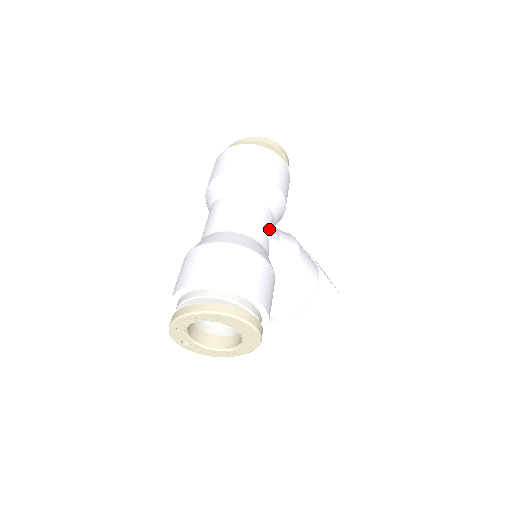
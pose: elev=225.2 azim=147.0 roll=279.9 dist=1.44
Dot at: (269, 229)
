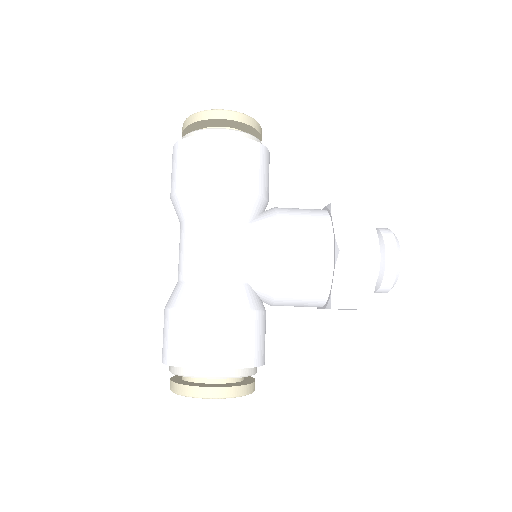
Dot at: (225, 248)
